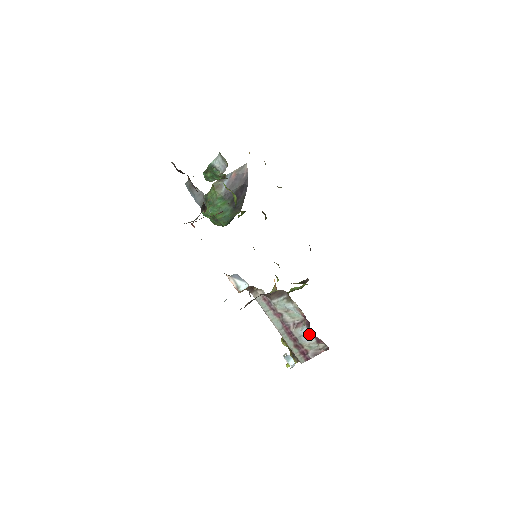
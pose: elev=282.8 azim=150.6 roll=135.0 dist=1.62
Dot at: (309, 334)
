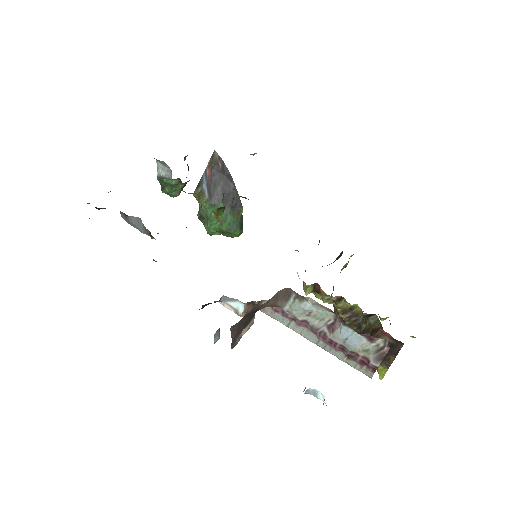
Dot at: (352, 333)
